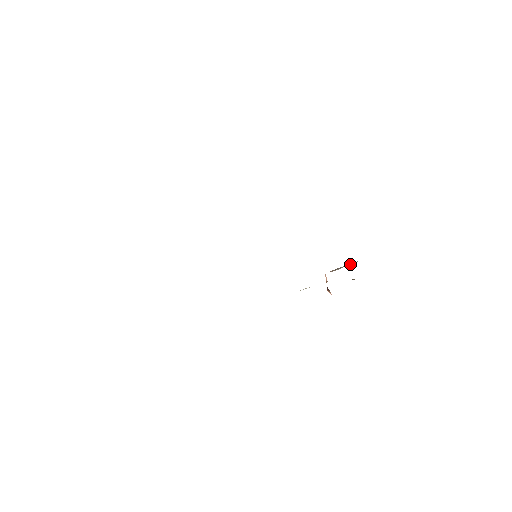
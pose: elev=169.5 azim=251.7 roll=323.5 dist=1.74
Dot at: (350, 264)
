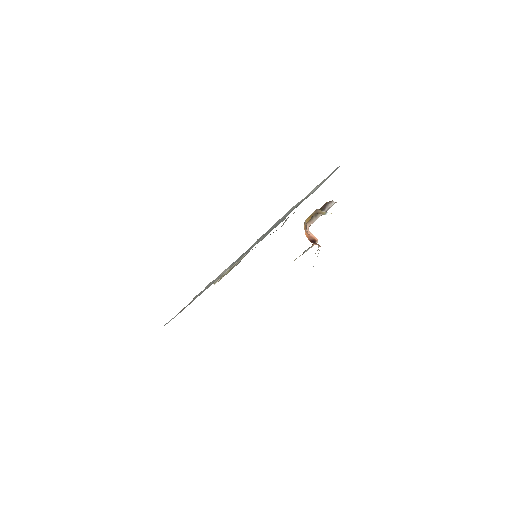
Dot at: (326, 208)
